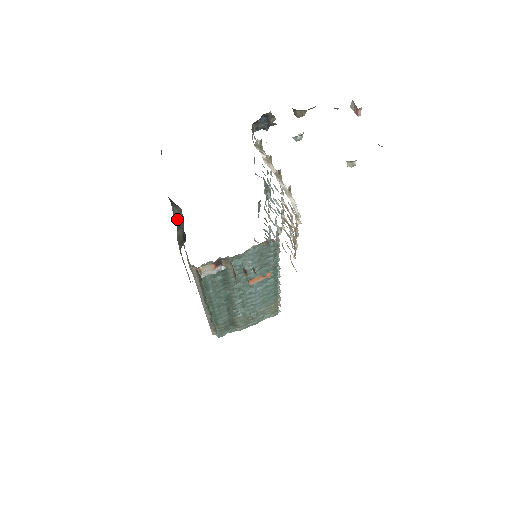
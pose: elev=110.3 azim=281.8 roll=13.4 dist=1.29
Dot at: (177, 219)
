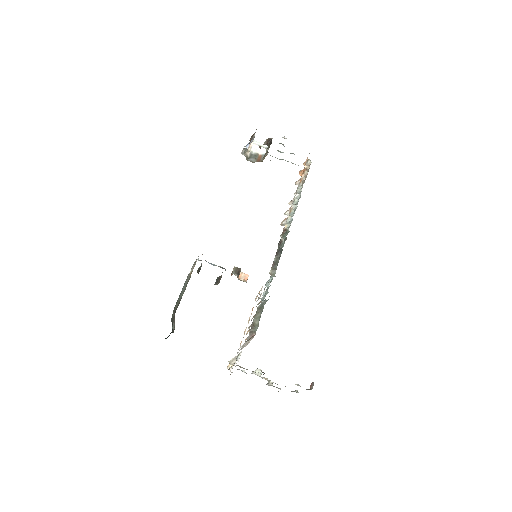
Dot at: occluded
